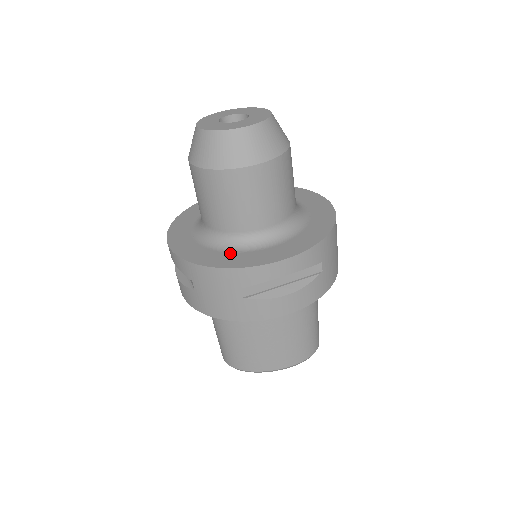
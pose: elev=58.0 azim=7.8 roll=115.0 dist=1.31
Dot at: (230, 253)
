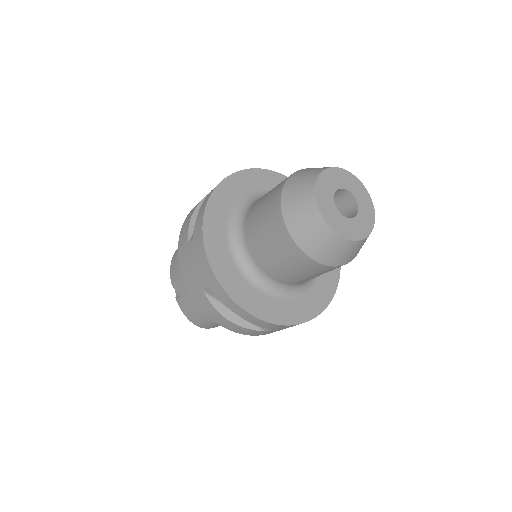
Dot at: (304, 298)
